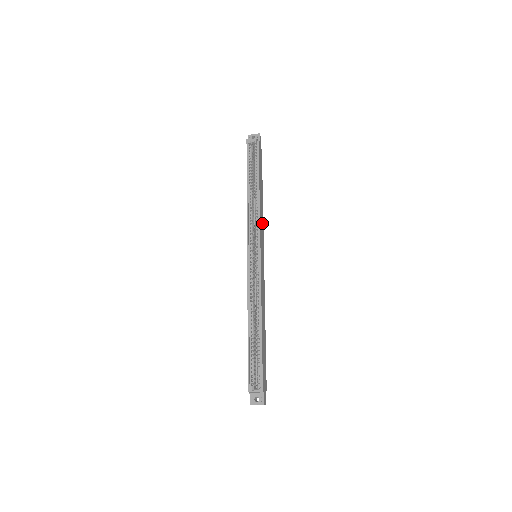
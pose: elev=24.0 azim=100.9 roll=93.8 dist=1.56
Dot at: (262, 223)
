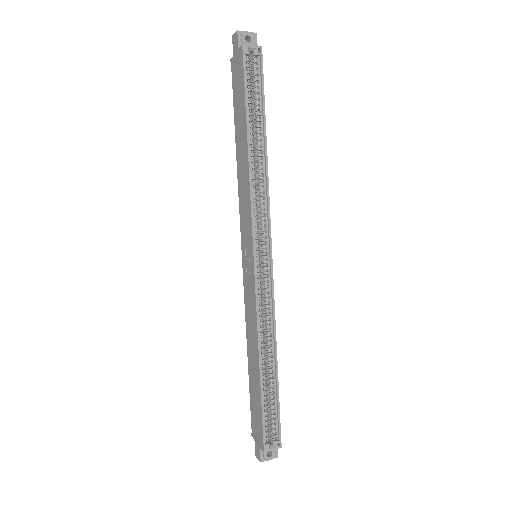
Dot at: occluded
